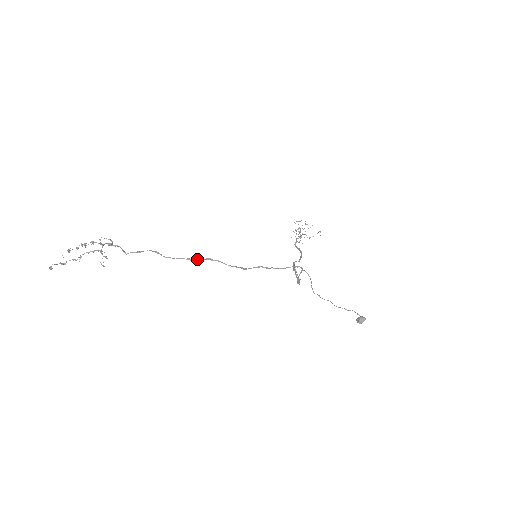
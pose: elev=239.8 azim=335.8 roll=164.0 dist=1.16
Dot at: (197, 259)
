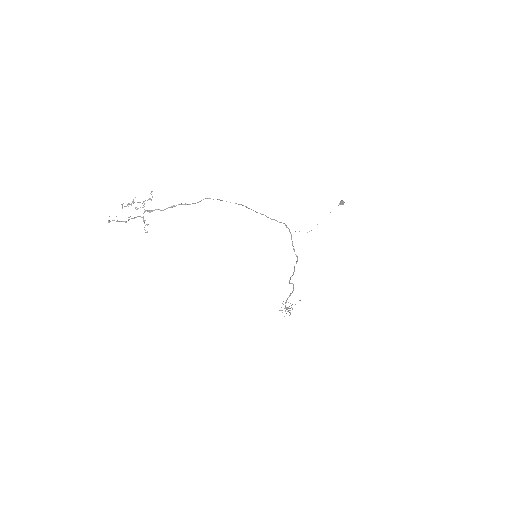
Dot at: occluded
